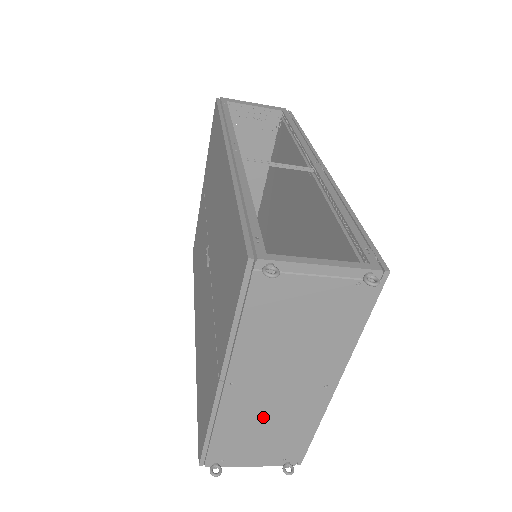
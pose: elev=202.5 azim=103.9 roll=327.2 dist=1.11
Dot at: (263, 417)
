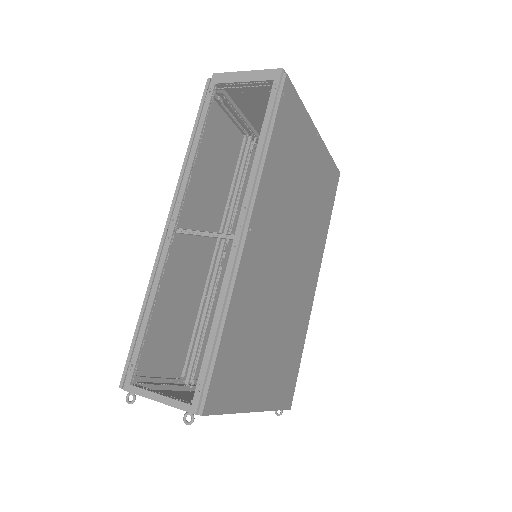
Dot at: occluded
